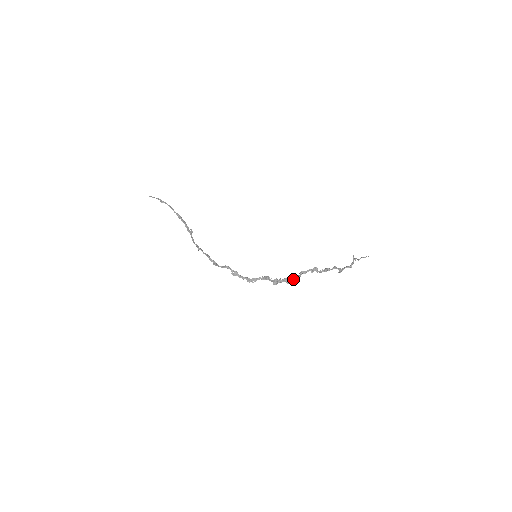
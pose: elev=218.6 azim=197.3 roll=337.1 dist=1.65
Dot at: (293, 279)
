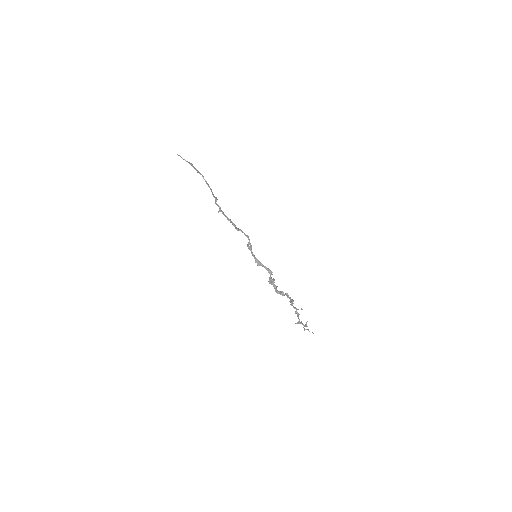
Dot at: (281, 292)
